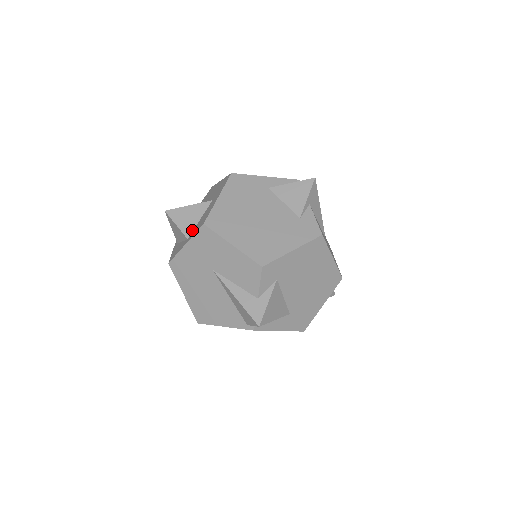
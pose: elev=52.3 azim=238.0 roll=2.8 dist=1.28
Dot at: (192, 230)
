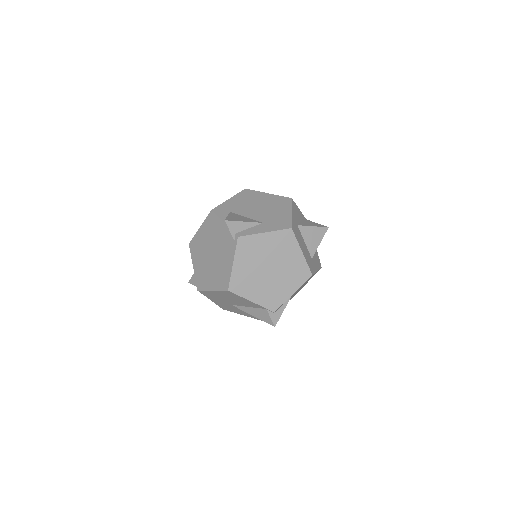
Dot at: occluded
